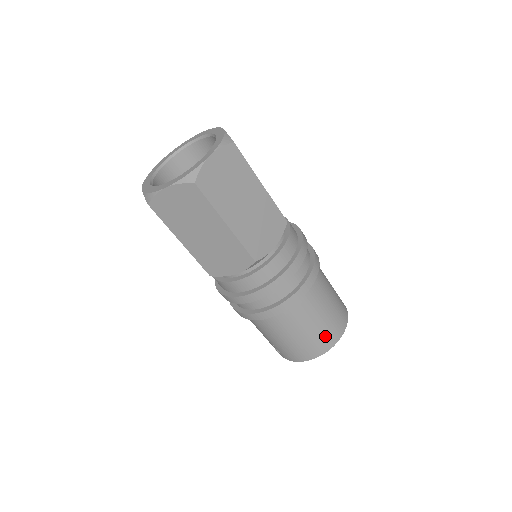
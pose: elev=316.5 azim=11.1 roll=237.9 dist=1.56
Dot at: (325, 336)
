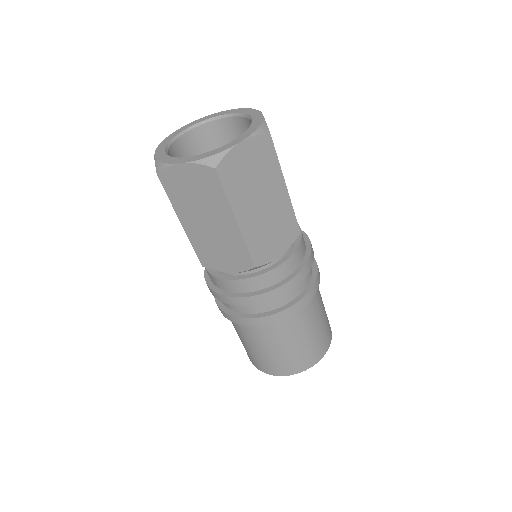
Dot at: (258, 360)
